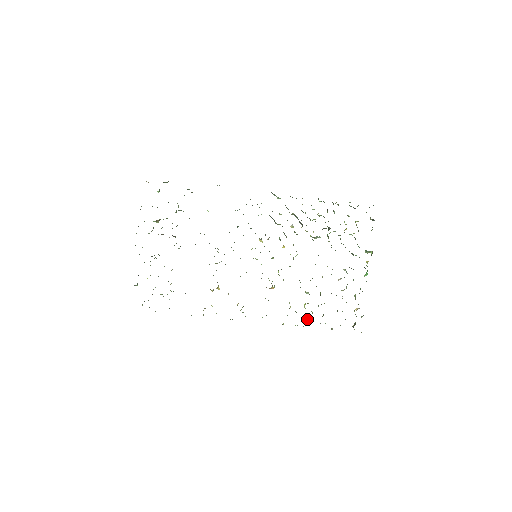
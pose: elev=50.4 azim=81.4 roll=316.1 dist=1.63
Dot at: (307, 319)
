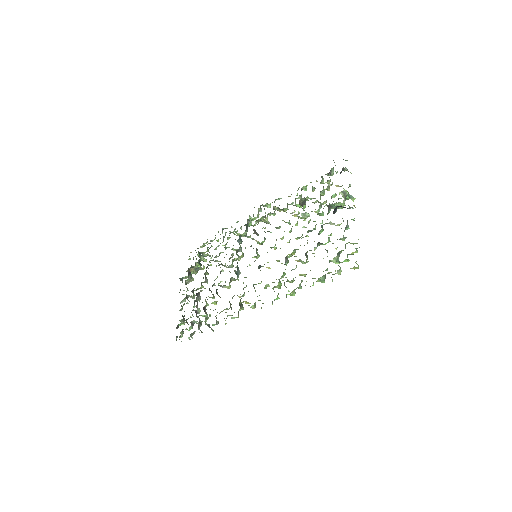
Dot at: occluded
